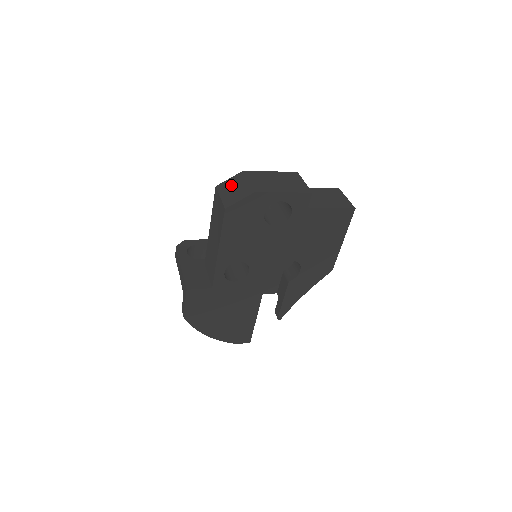
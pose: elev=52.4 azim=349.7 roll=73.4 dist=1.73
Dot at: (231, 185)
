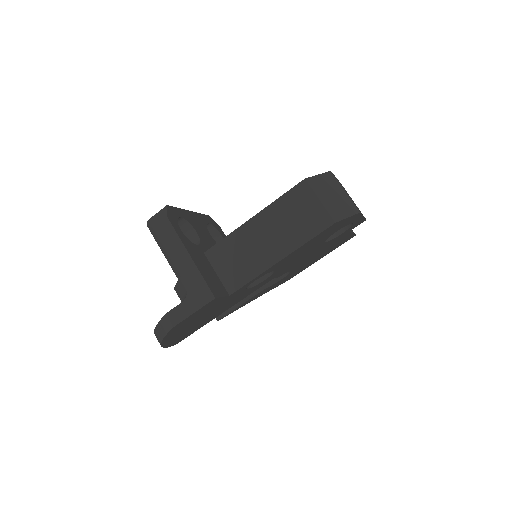
Dot at: (326, 187)
